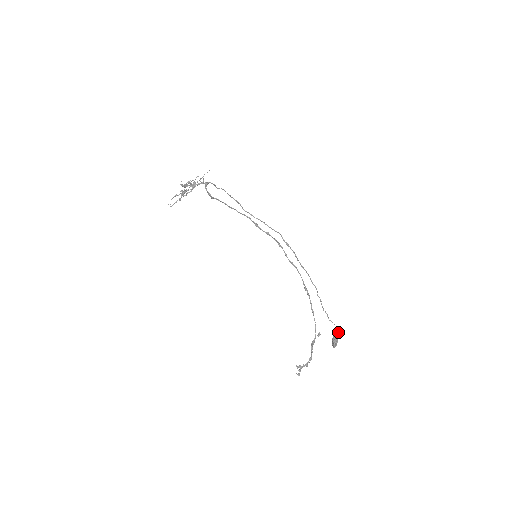
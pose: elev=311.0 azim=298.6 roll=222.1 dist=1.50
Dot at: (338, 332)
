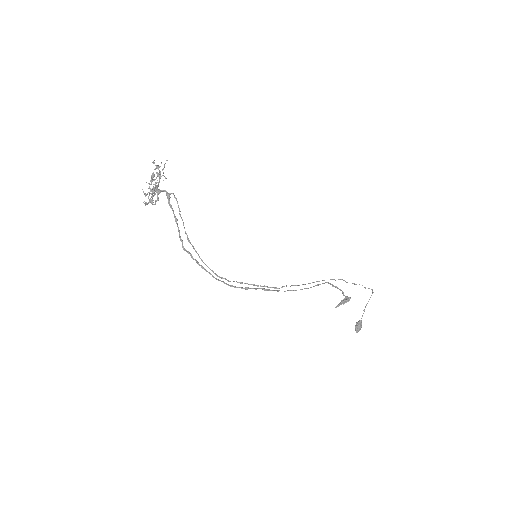
Dot at: occluded
